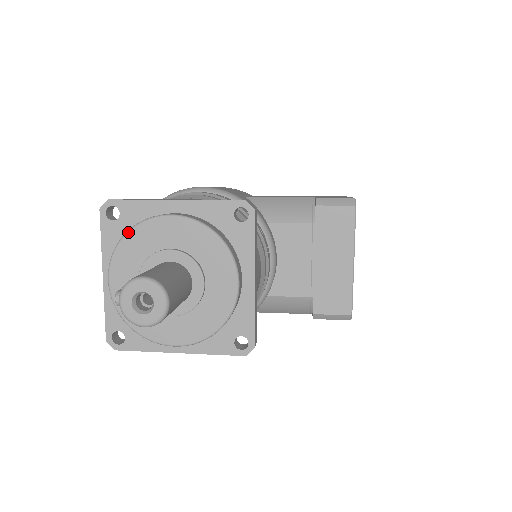
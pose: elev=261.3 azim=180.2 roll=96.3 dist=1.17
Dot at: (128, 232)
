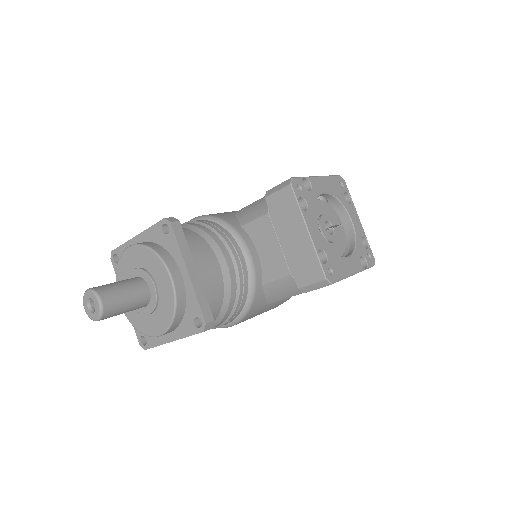
Dot at: (117, 267)
